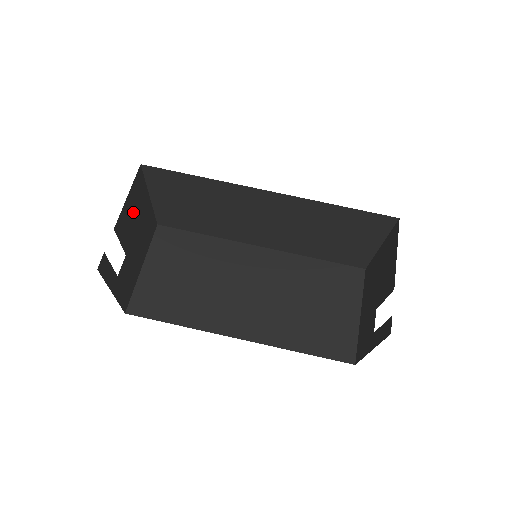
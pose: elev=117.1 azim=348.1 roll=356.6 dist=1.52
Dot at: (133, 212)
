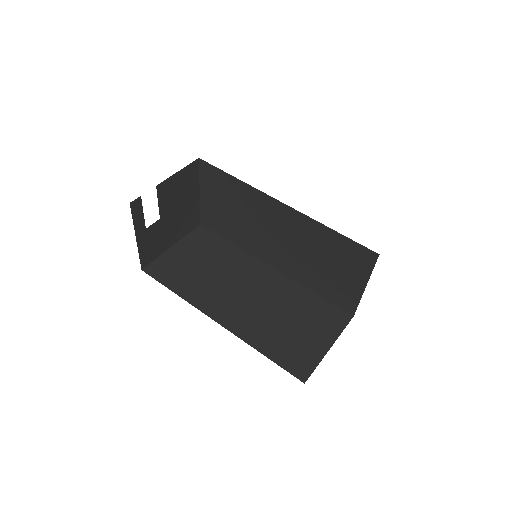
Dot at: (179, 190)
